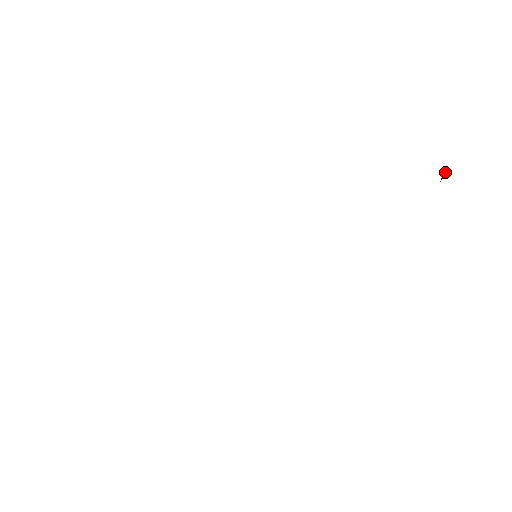
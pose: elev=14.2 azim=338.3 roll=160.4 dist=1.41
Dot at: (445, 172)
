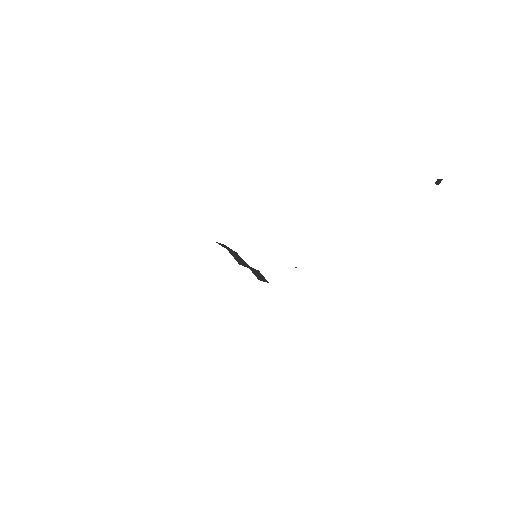
Dot at: (441, 179)
